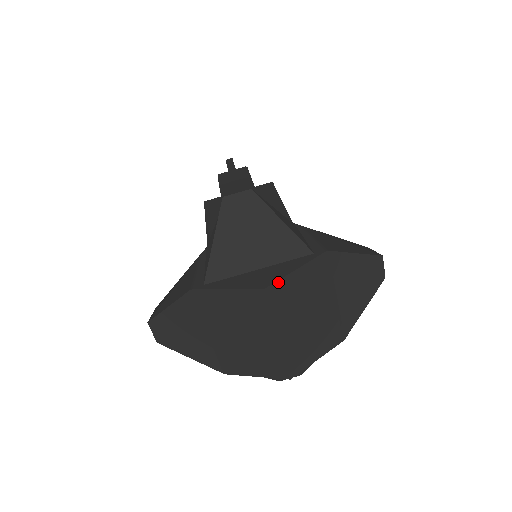
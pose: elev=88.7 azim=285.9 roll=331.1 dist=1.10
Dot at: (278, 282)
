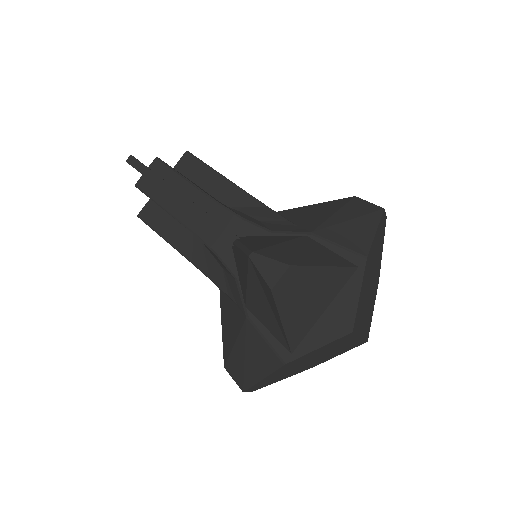
Dot at: (356, 317)
